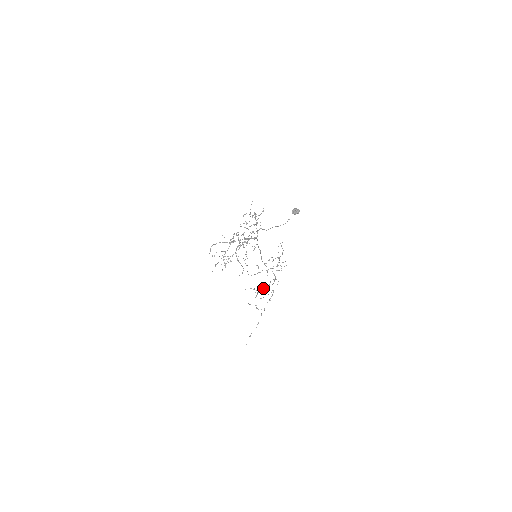
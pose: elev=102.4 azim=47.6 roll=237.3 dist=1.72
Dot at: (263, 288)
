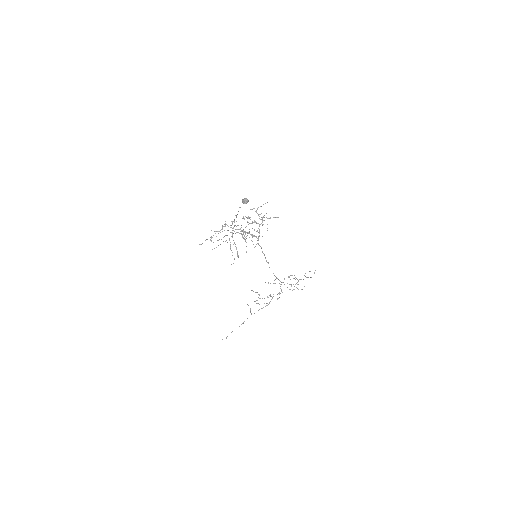
Dot at: occluded
